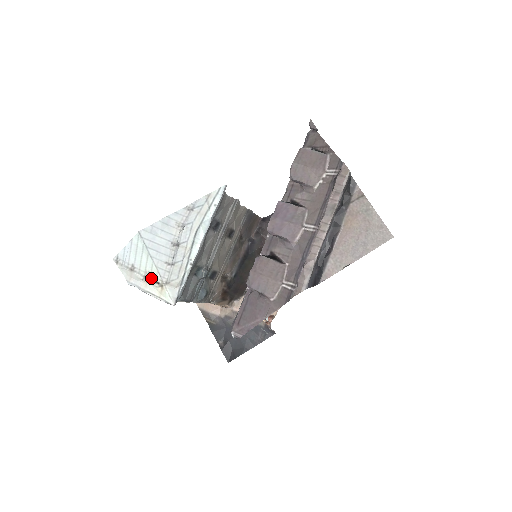
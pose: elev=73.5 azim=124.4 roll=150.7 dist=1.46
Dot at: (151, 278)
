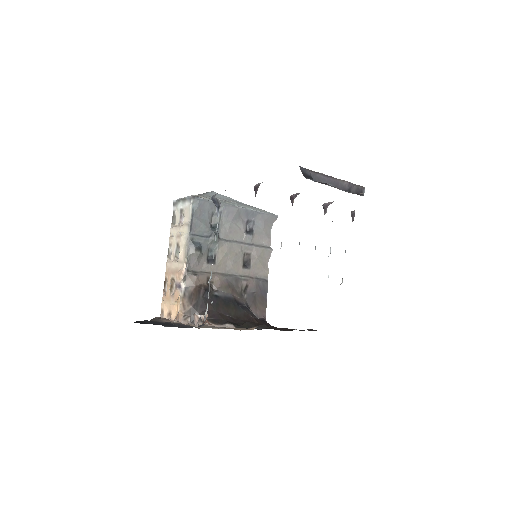
Dot at: occluded
